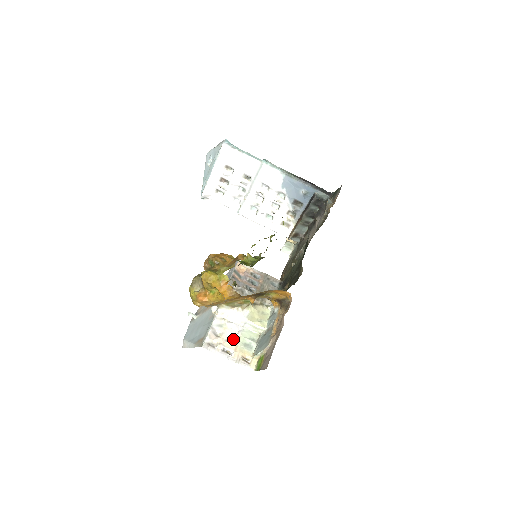
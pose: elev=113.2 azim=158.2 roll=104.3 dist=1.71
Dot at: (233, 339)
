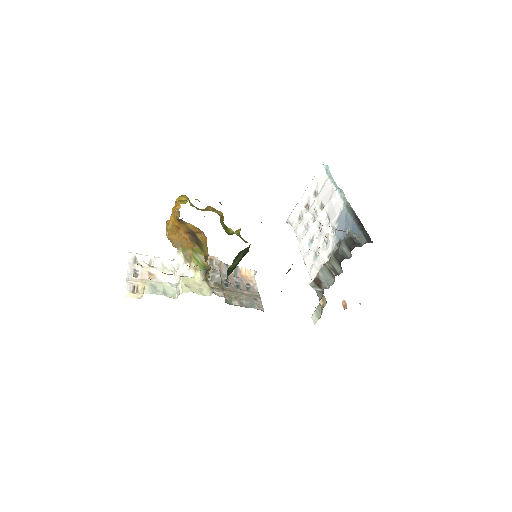
Dot at: (155, 277)
